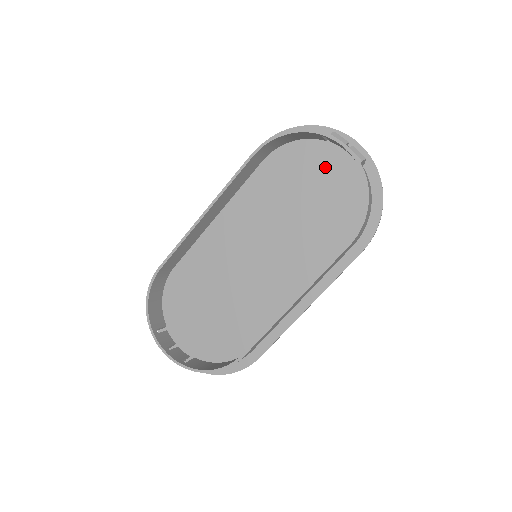
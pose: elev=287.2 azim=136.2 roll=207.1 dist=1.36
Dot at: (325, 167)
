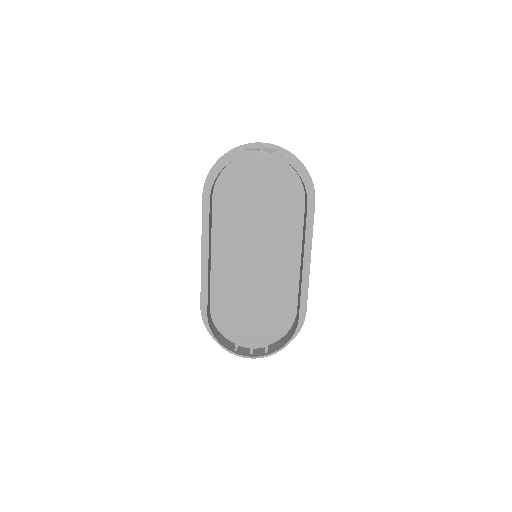
Dot at: (254, 172)
